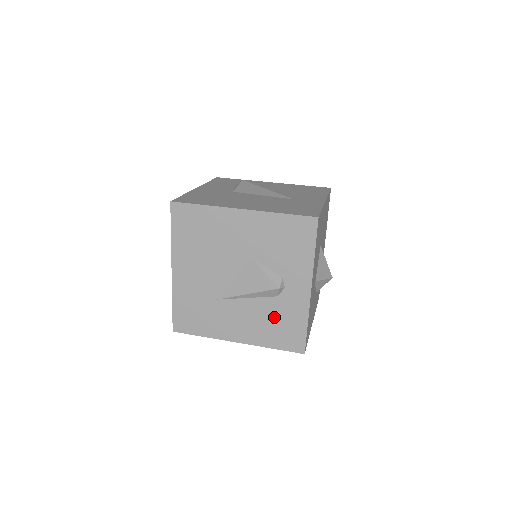
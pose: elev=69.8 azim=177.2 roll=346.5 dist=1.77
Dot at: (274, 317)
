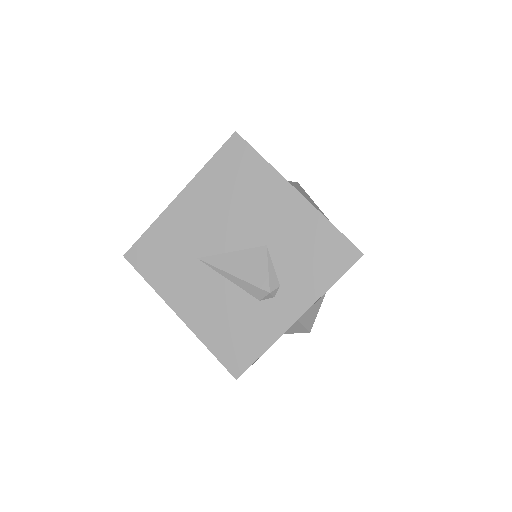
Dot at: (238, 319)
